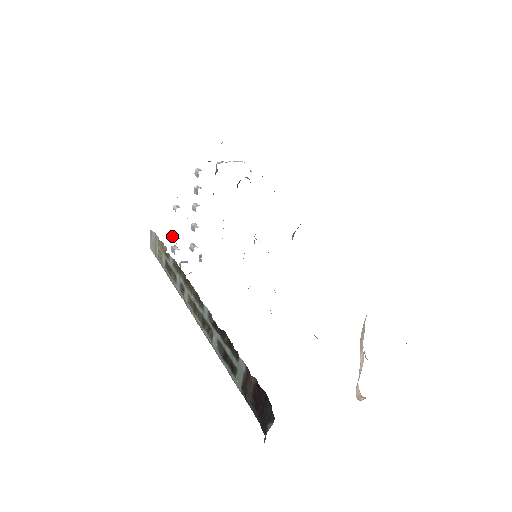
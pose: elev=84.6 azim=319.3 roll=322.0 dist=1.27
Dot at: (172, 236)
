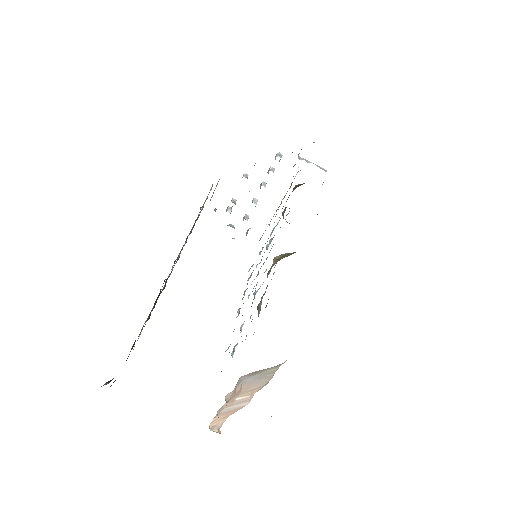
Dot at: (232, 198)
